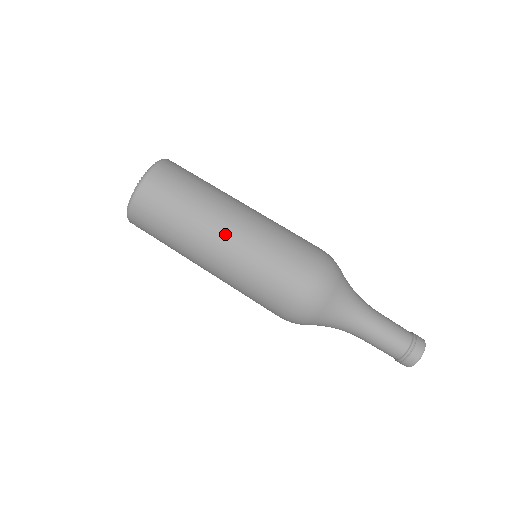
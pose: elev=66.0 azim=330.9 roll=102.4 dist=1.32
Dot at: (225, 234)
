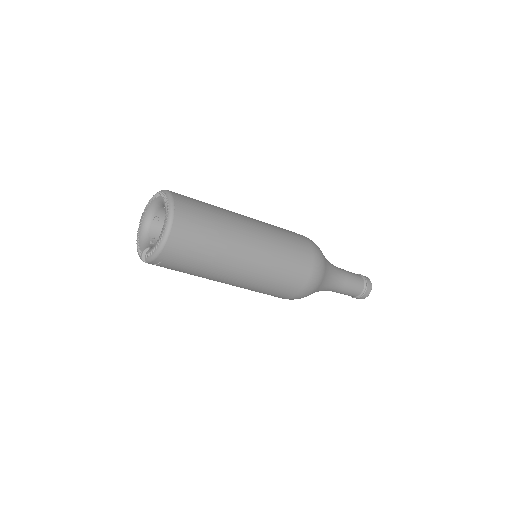
Dot at: (253, 236)
